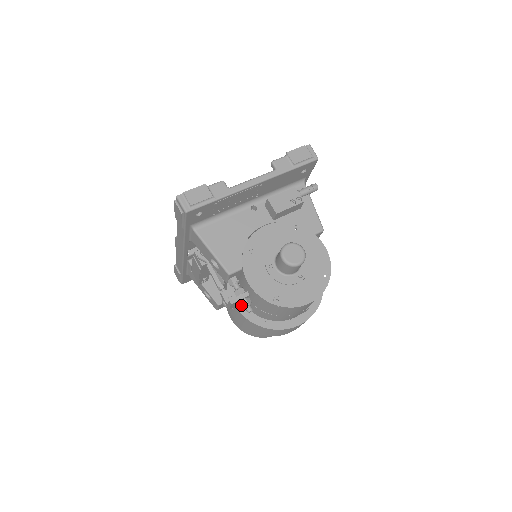
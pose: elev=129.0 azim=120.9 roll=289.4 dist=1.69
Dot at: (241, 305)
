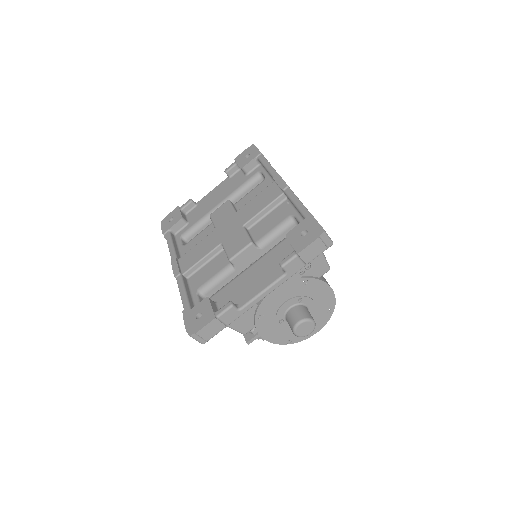
Dot at: occluded
